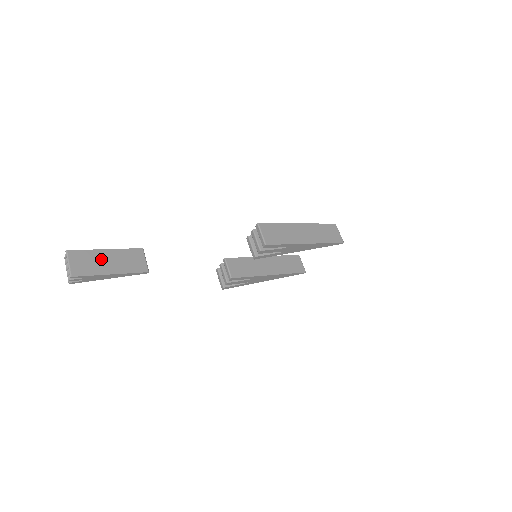
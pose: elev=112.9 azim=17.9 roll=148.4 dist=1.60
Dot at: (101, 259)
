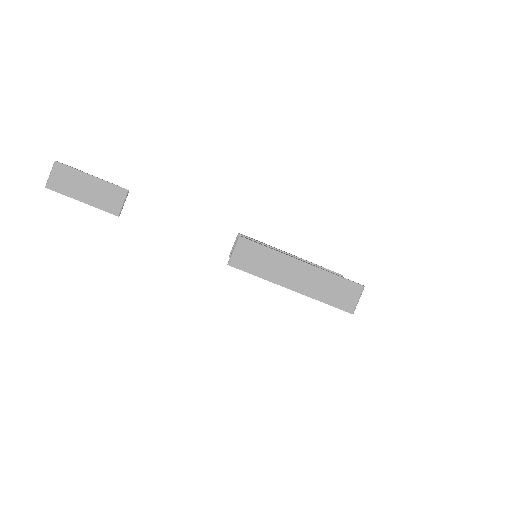
Dot at: (81, 183)
